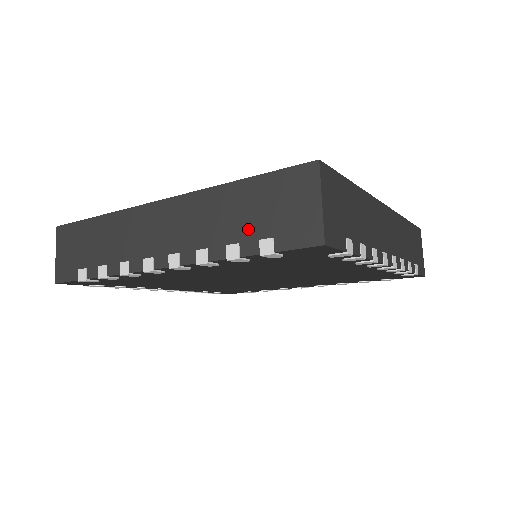
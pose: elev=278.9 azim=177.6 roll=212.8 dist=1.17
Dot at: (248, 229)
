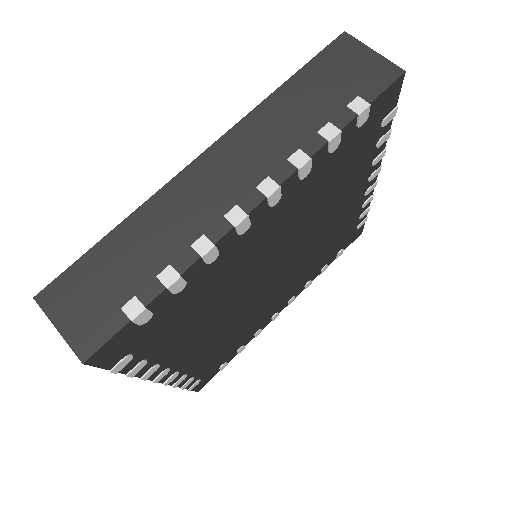
Dot at: (327, 107)
